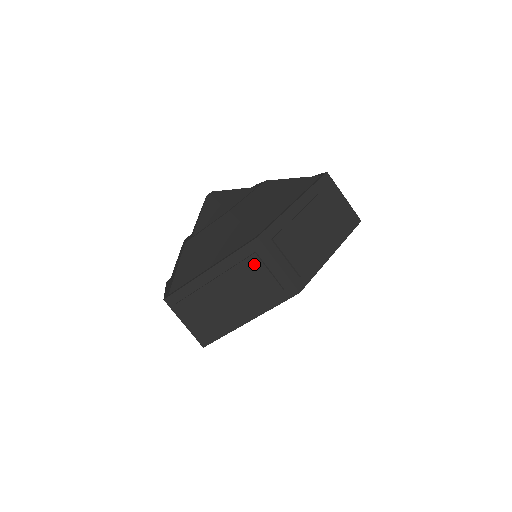
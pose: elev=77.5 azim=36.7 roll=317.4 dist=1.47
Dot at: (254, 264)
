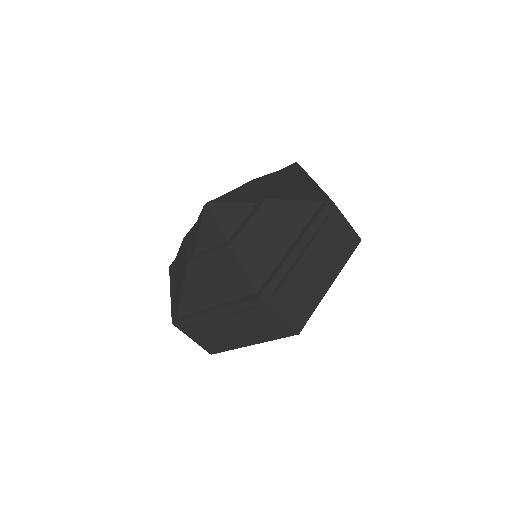
Dot at: (256, 314)
